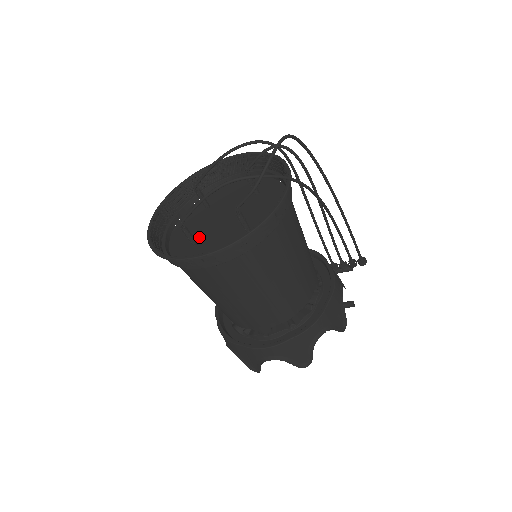
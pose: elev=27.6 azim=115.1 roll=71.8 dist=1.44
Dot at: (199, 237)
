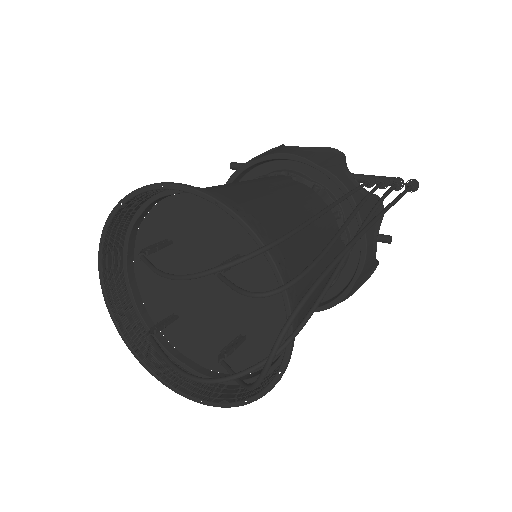
Dot at: (176, 303)
